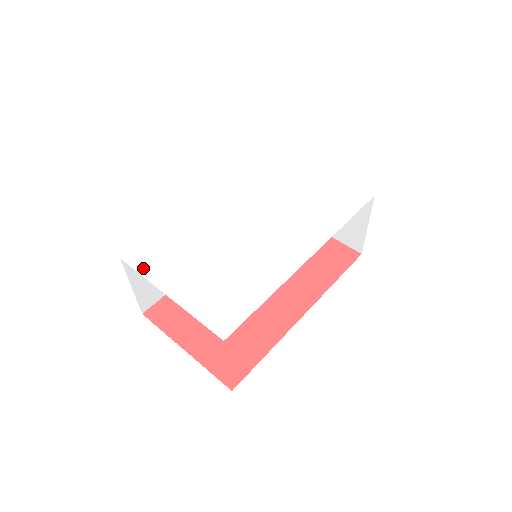
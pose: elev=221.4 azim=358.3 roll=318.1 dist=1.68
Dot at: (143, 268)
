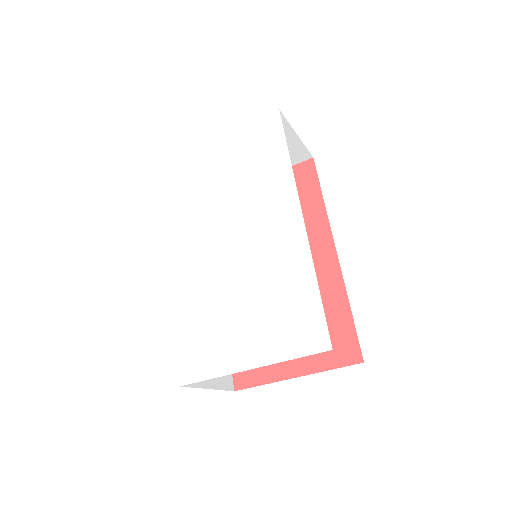
Dot at: (205, 372)
